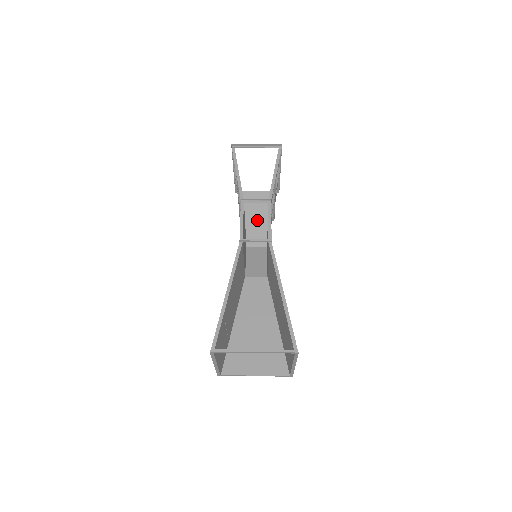
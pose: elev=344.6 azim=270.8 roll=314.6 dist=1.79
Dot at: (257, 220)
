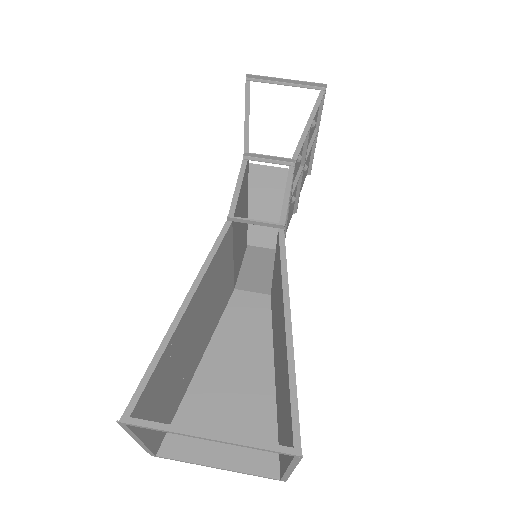
Dot at: (270, 208)
